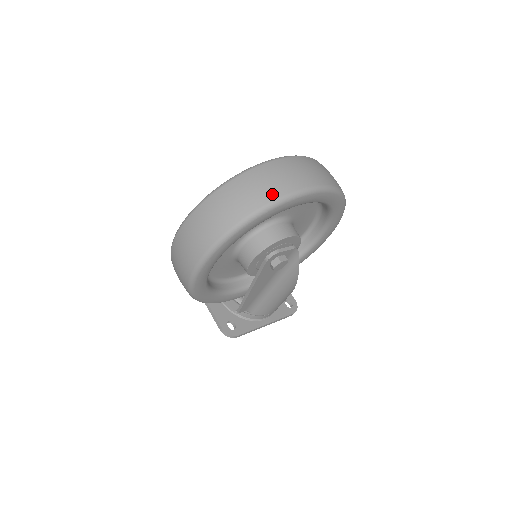
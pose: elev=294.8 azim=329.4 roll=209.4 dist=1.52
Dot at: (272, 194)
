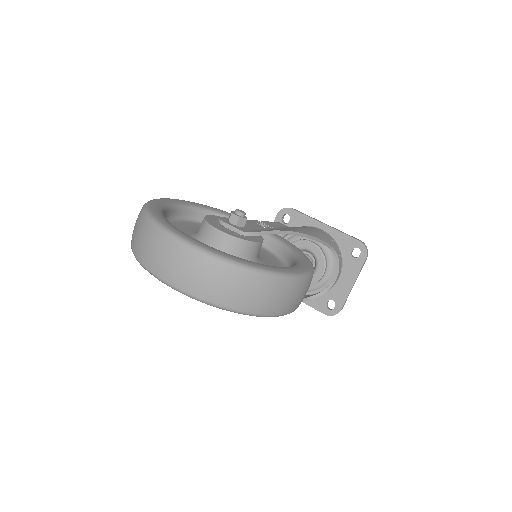
Dot at: (138, 252)
